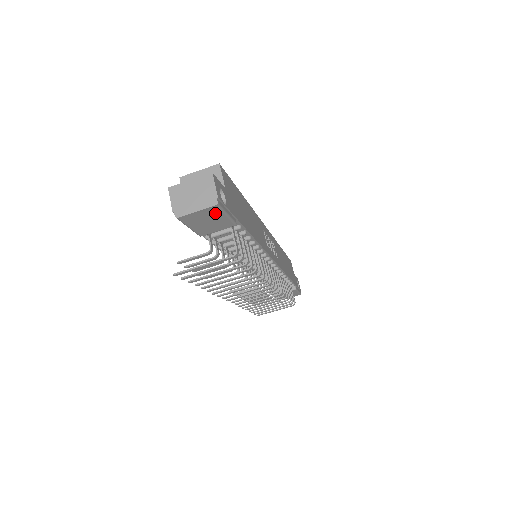
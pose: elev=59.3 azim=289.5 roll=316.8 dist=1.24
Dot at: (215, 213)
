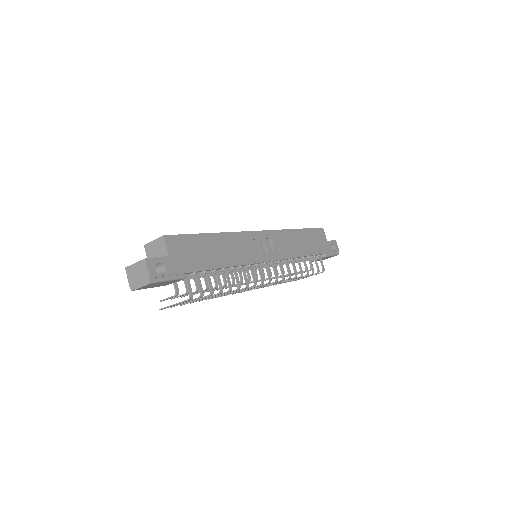
Dot at: (156, 283)
